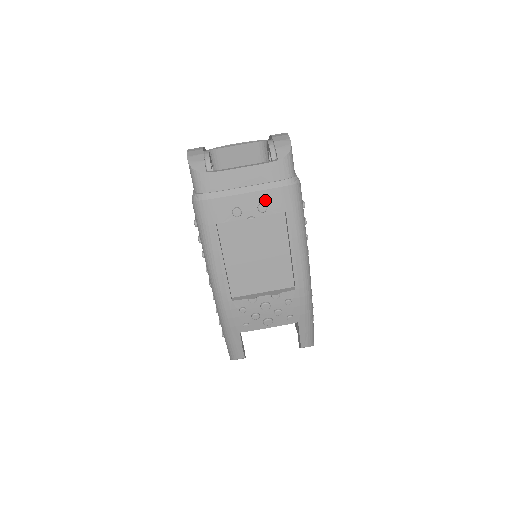
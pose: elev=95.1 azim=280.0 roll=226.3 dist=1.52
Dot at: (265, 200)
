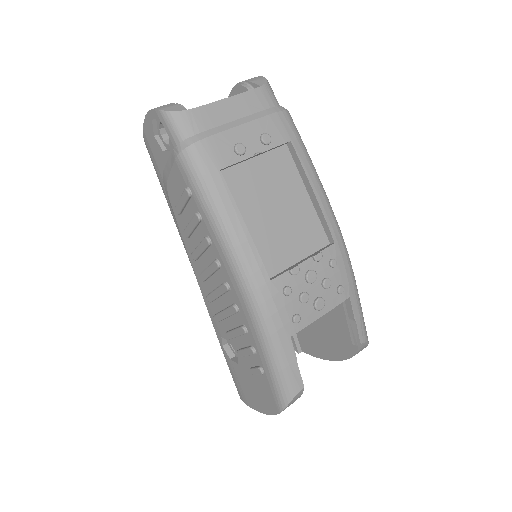
Dot at: (265, 130)
